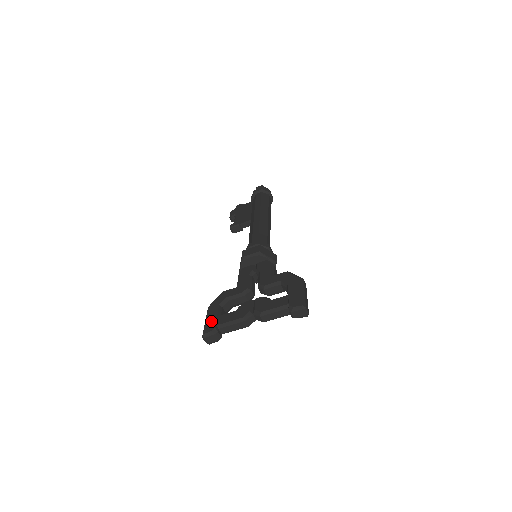
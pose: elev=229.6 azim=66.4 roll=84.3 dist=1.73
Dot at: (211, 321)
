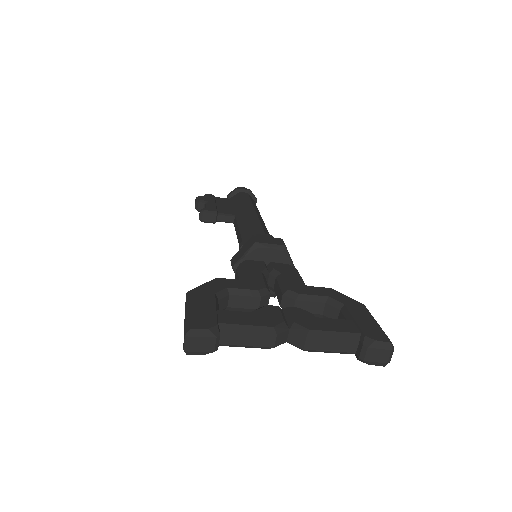
Dot at: (205, 312)
